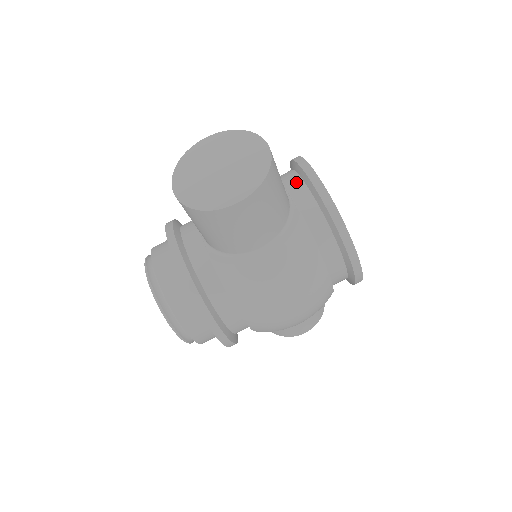
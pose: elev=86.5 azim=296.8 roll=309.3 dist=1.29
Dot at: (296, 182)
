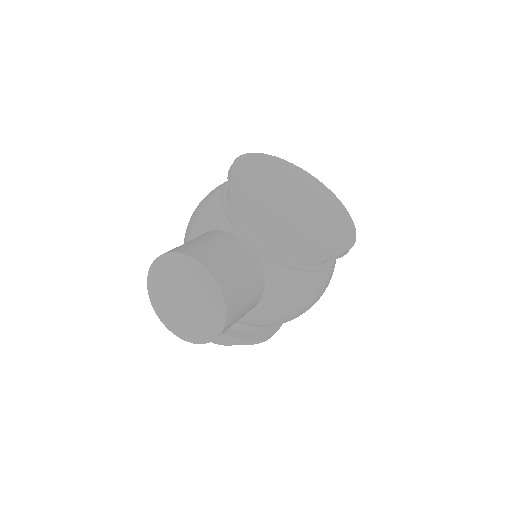
Dot at: (248, 223)
